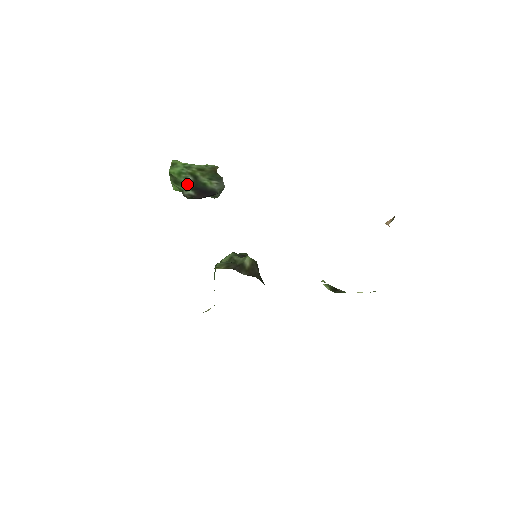
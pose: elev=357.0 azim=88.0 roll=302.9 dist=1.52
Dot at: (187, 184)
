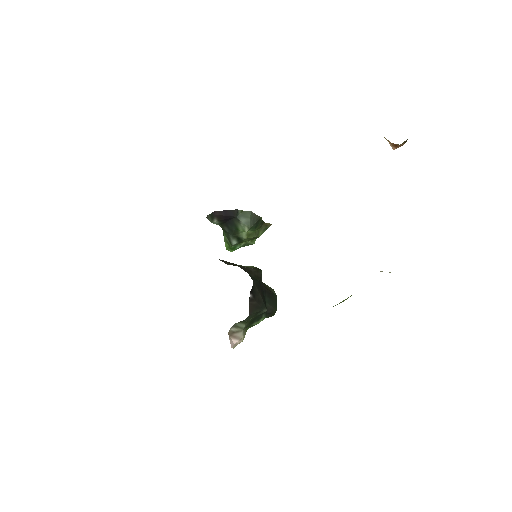
Dot at: occluded
